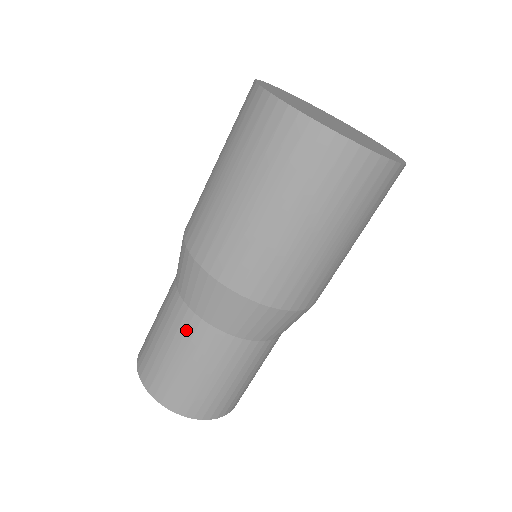
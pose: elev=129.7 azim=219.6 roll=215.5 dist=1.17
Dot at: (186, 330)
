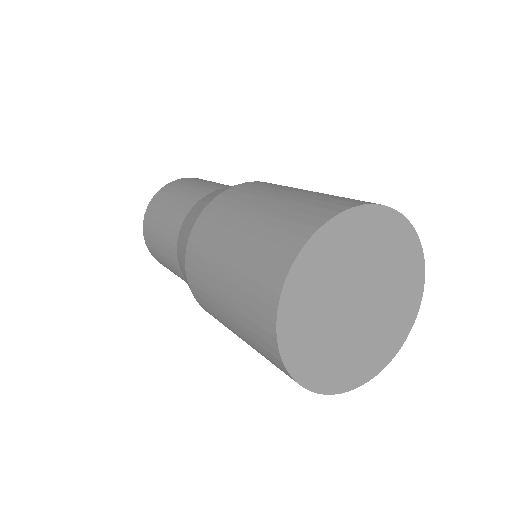
Dot at: (170, 251)
